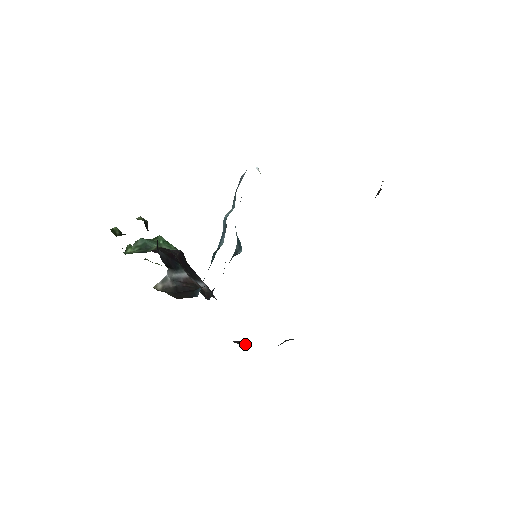
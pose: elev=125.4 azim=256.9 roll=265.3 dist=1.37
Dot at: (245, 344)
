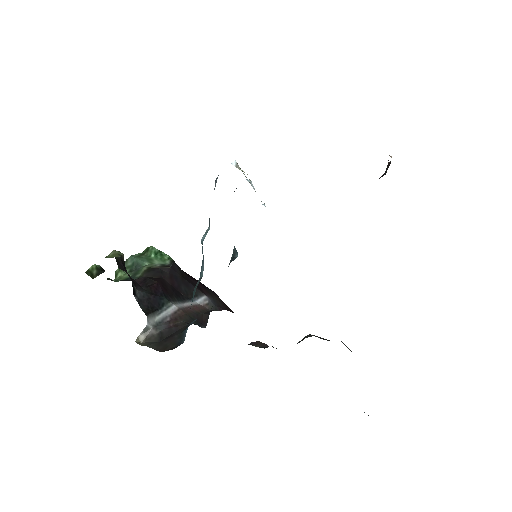
Dot at: (263, 345)
